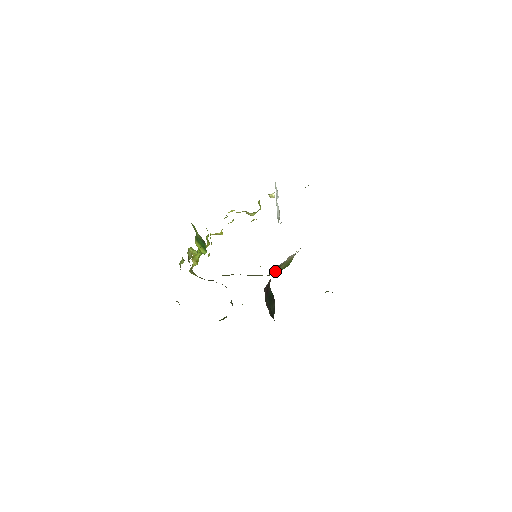
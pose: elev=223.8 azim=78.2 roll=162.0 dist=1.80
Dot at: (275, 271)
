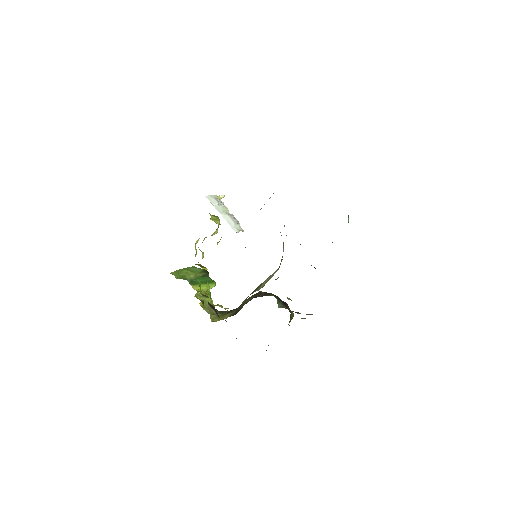
Dot at: occluded
